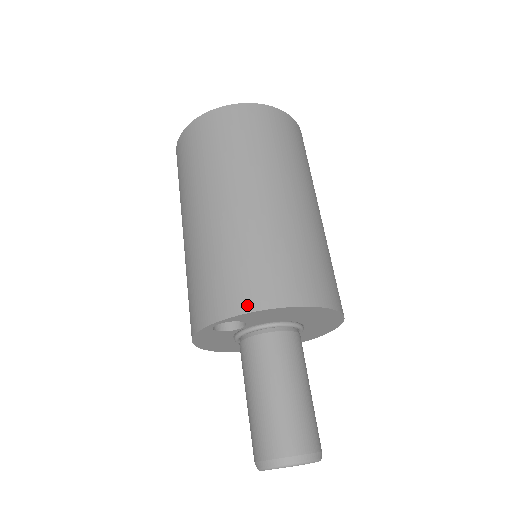
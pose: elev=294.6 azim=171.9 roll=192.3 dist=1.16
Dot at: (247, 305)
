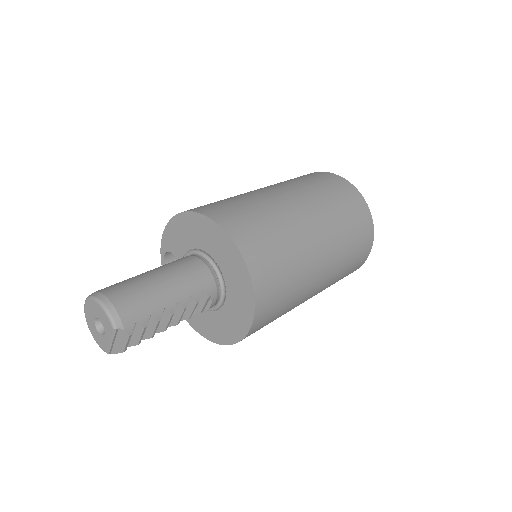
Dot at: occluded
